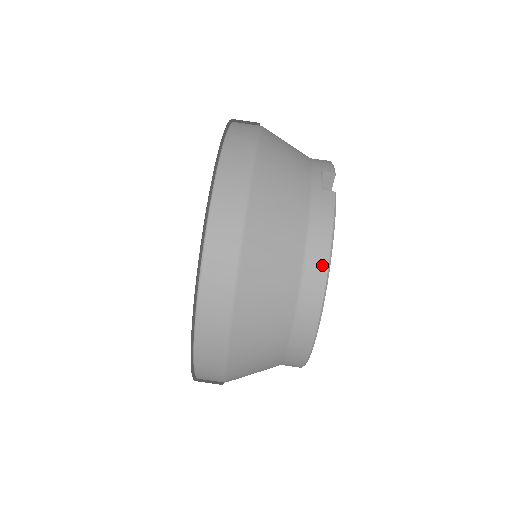
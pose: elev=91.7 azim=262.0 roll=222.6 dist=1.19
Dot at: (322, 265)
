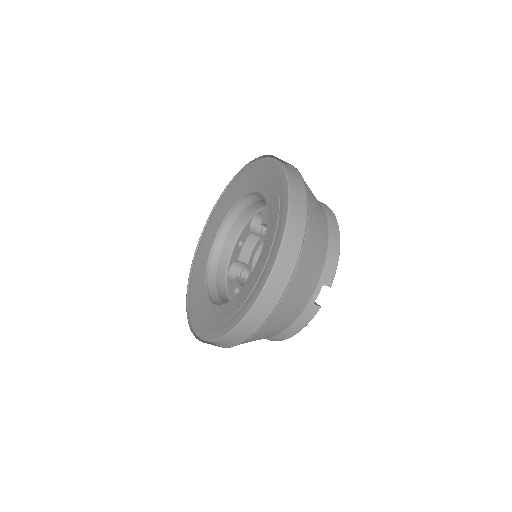
Dot at: (287, 337)
